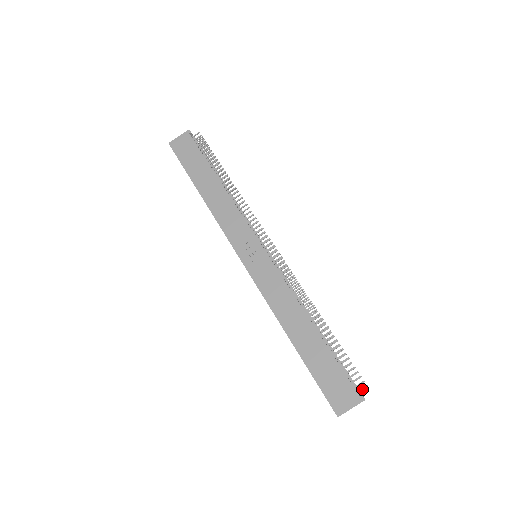
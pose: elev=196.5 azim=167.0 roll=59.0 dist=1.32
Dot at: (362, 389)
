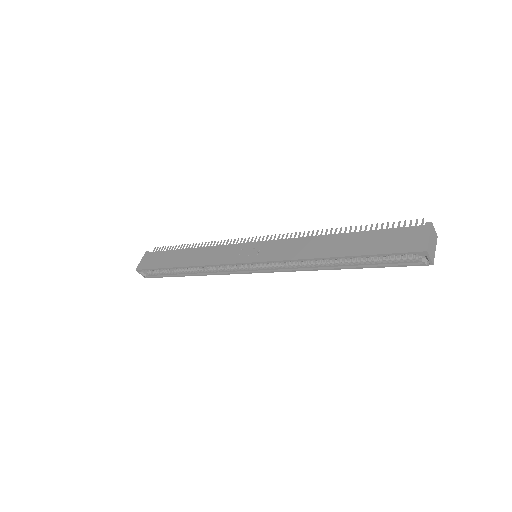
Dot at: (422, 223)
